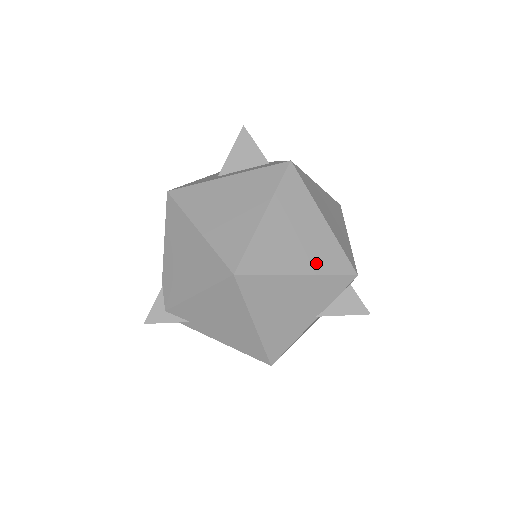
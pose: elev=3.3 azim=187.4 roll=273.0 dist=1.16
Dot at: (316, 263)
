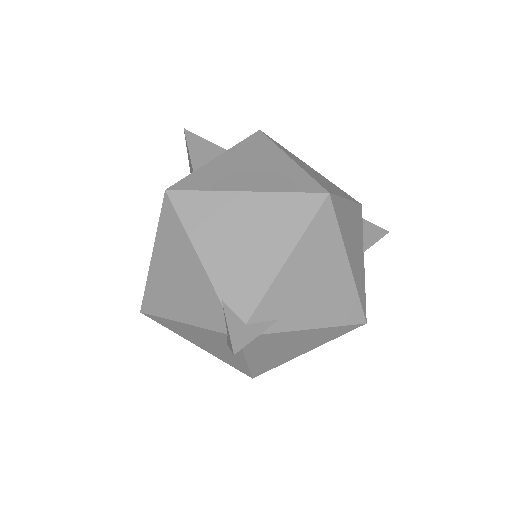
Dot at: (343, 194)
